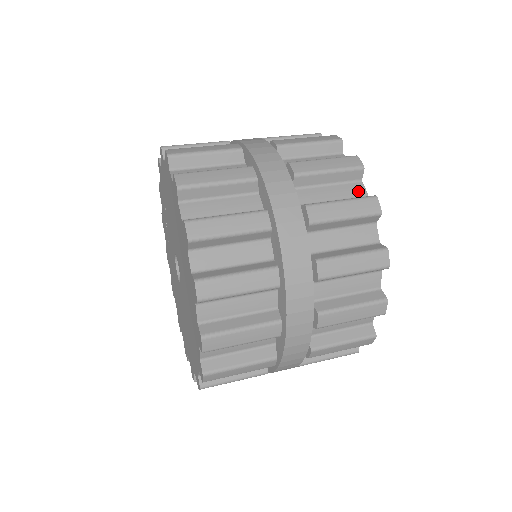
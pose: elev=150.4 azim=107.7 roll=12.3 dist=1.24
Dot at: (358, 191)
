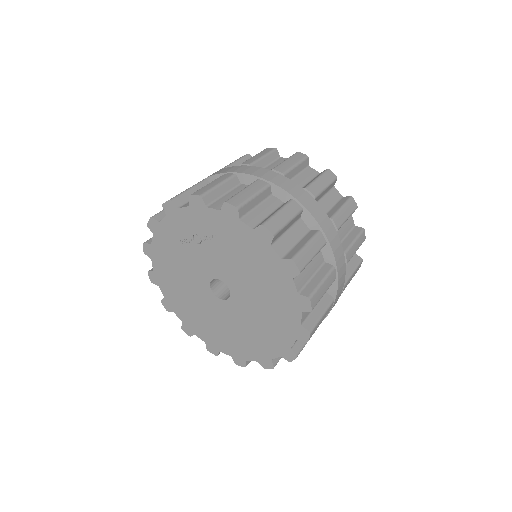
Dot at: occluded
